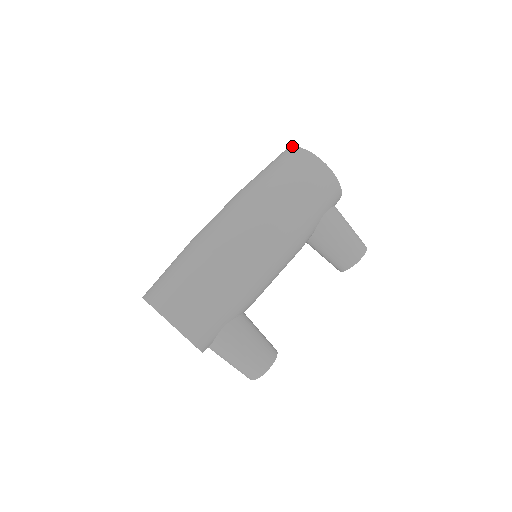
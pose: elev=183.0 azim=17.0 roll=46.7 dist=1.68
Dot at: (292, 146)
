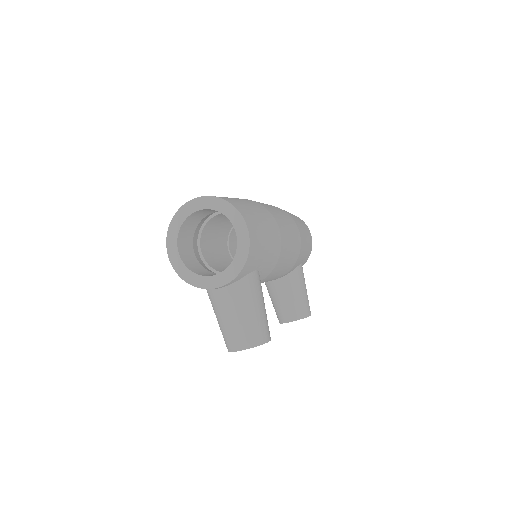
Dot at: occluded
